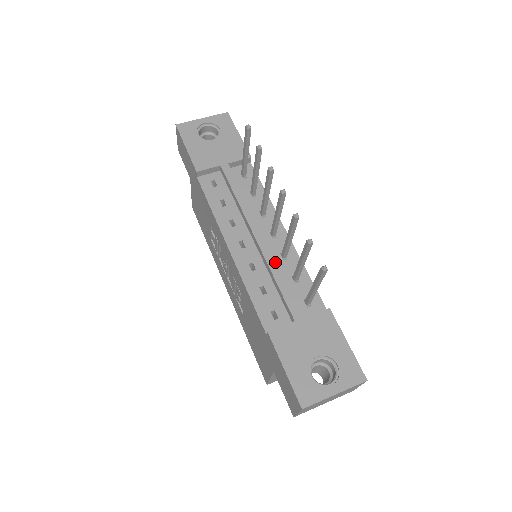
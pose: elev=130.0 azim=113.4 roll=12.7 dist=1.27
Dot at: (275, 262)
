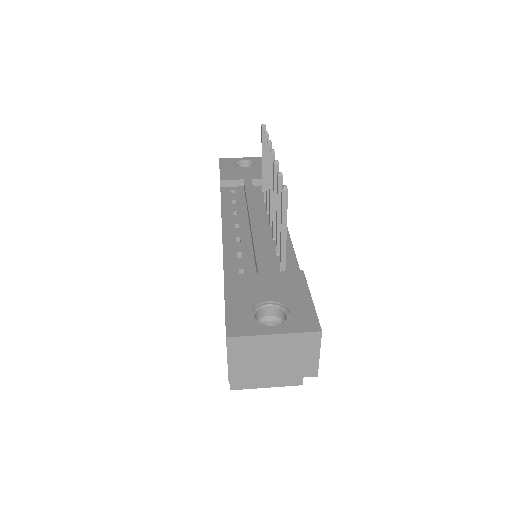
Dot at: (260, 234)
